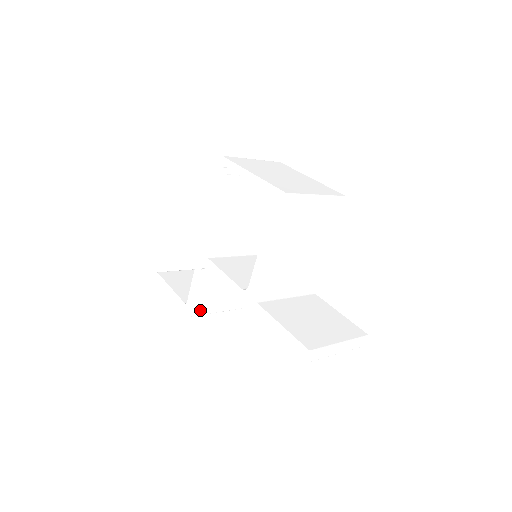
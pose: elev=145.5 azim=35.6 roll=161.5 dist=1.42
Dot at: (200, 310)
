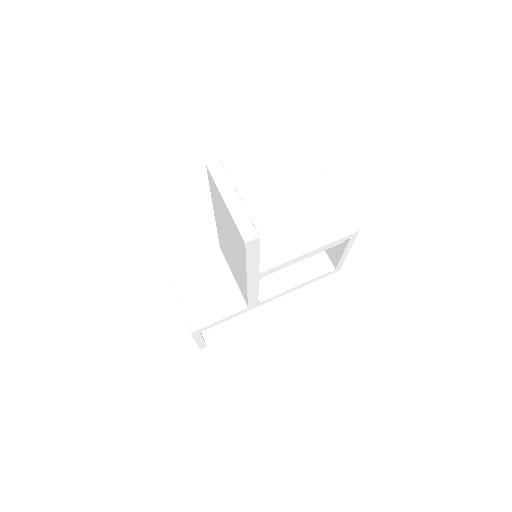
Dot at: (176, 278)
